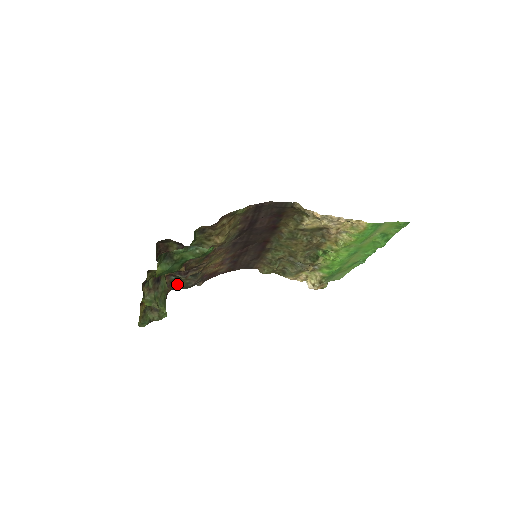
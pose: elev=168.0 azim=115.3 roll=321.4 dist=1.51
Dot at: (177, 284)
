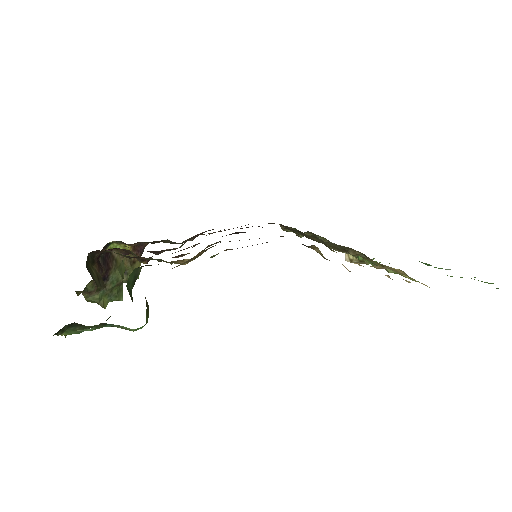
Dot at: (156, 242)
